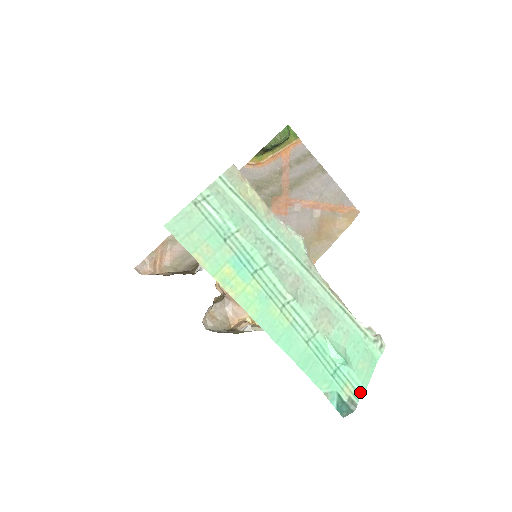
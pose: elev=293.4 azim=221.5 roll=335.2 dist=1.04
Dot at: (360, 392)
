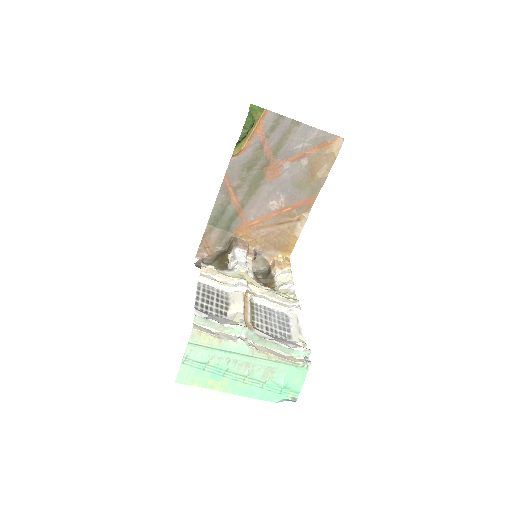
Dot at: (298, 393)
